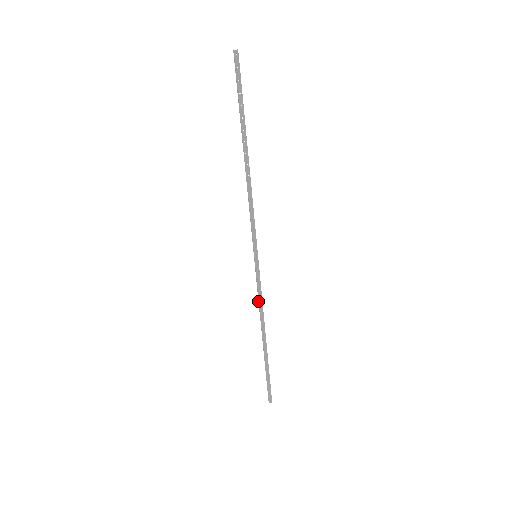
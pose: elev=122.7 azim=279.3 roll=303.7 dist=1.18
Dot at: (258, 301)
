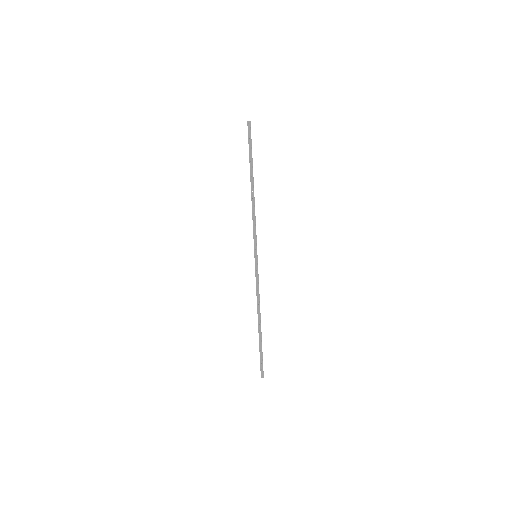
Dot at: (257, 291)
